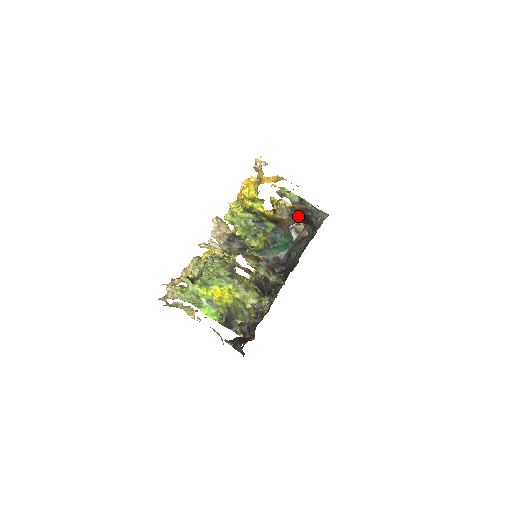
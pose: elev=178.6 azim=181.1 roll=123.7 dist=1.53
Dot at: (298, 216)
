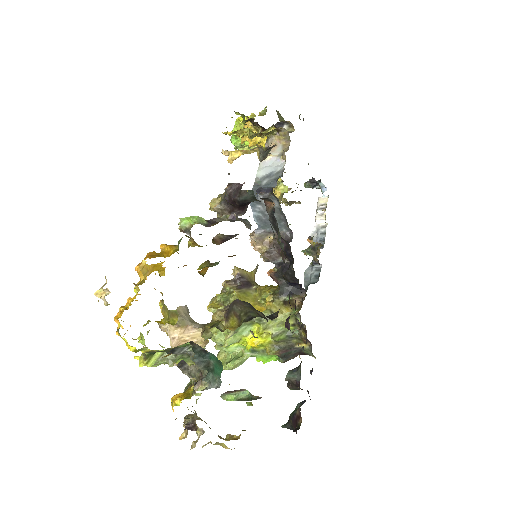
Dot at: (237, 207)
